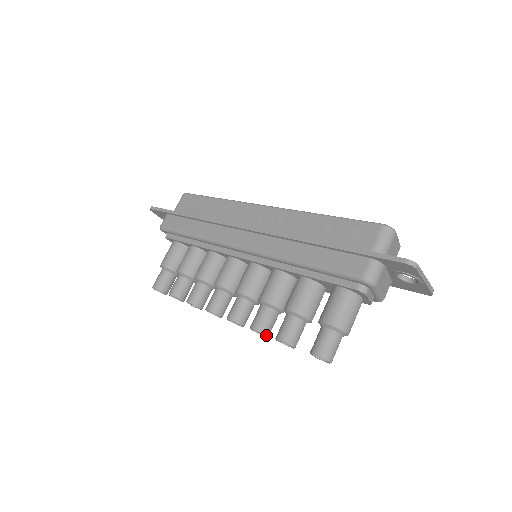
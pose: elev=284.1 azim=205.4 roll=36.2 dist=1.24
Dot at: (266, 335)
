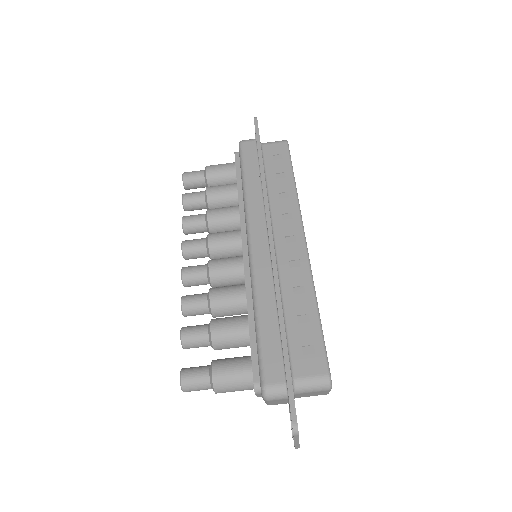
Dot at: (184, 315)
